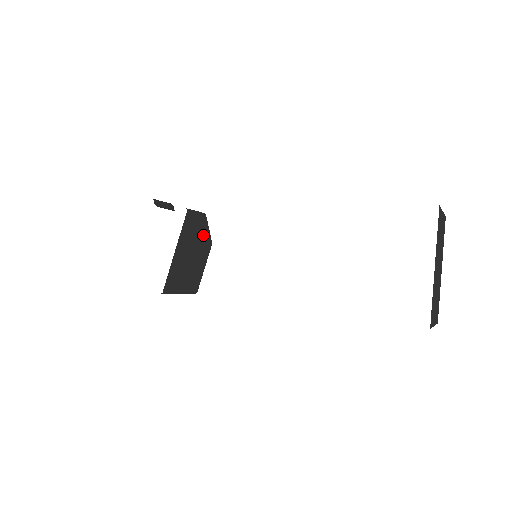
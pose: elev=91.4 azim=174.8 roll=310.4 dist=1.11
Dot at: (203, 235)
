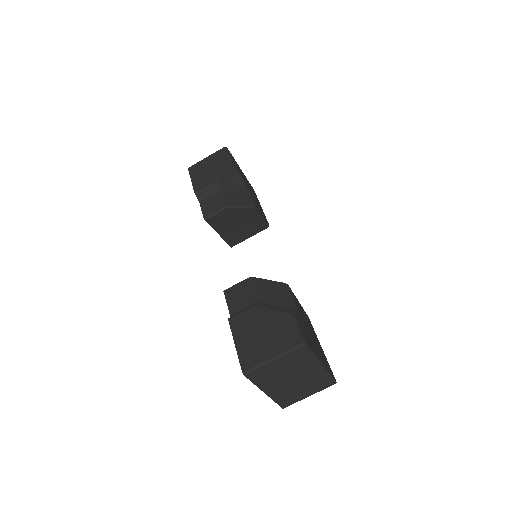
Dot at: (238, 213)
